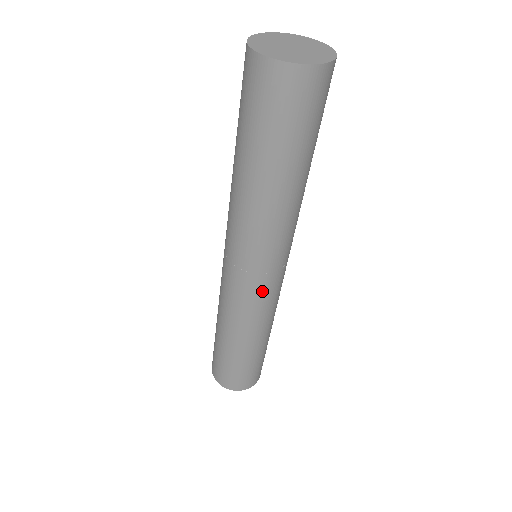
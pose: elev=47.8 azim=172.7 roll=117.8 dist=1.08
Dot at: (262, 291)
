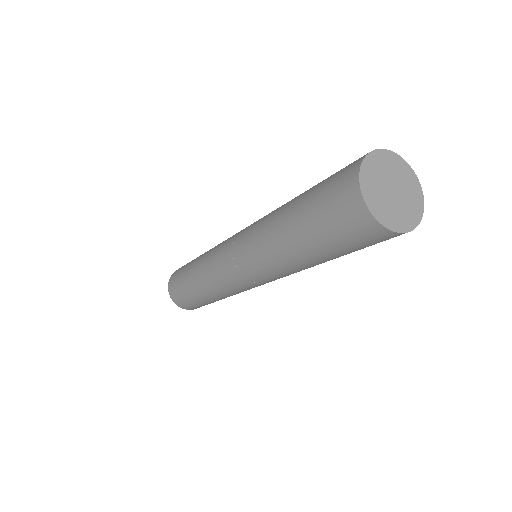
Dot at: (245, 287)
